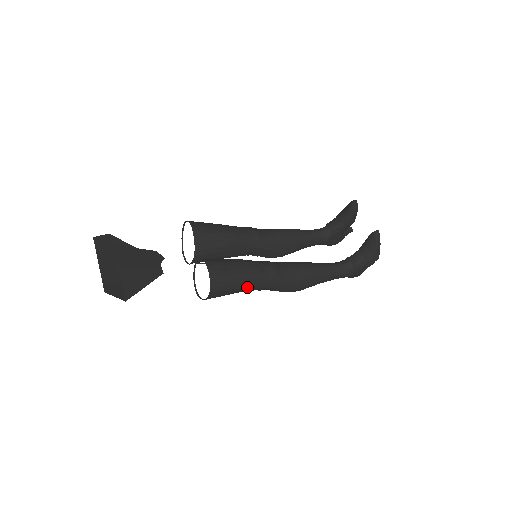
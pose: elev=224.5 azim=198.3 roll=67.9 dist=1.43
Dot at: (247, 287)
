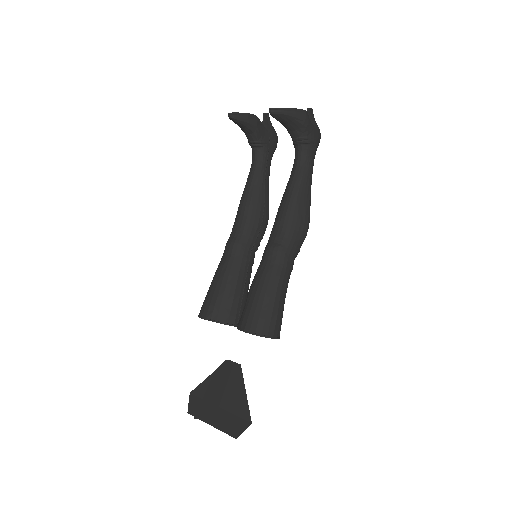
Dot at: (282, 290)
